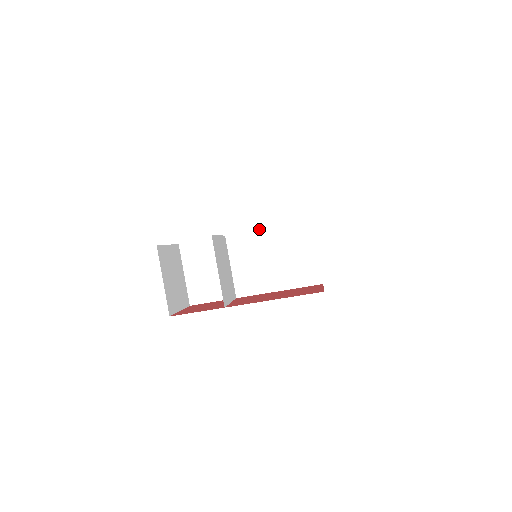
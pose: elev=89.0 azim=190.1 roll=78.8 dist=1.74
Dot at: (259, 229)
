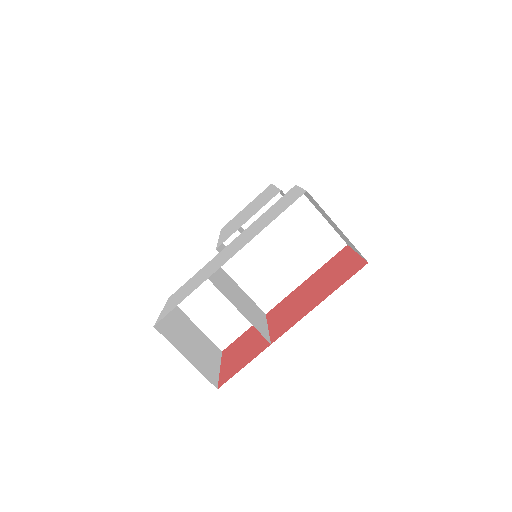
Dot at: (245, 229)
